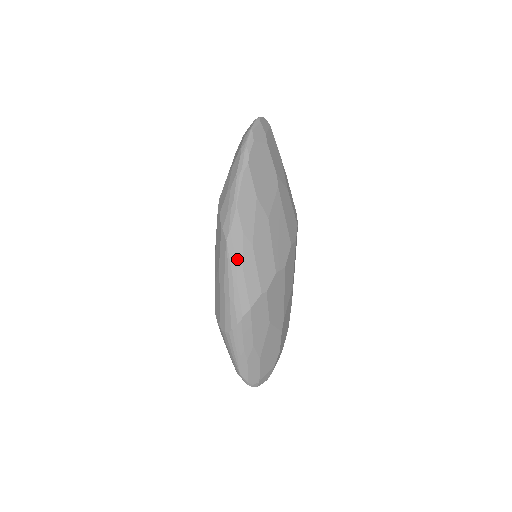
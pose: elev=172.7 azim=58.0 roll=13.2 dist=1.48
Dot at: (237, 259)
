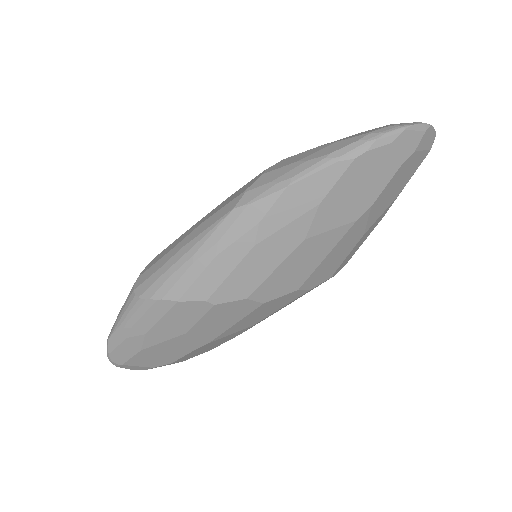
Dot at: (222, 240)
